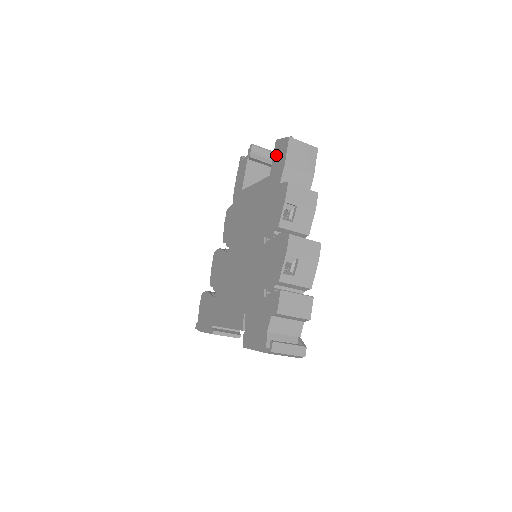
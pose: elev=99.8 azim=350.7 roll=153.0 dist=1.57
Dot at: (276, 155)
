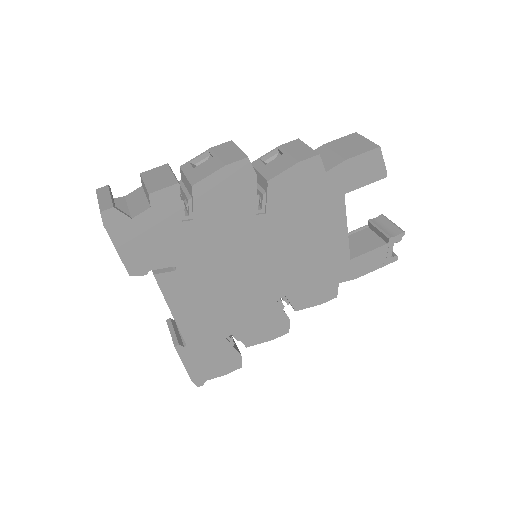
Dot at: occluded
